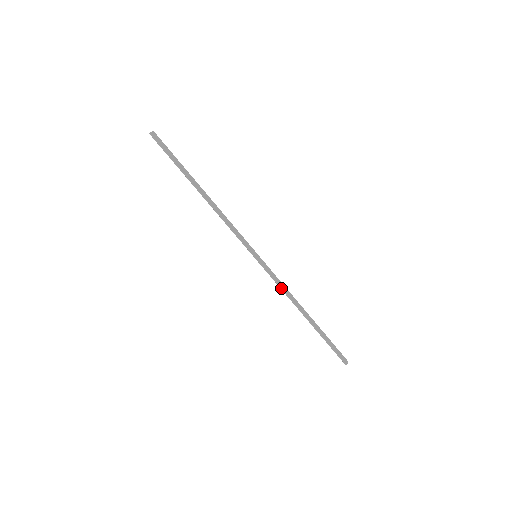
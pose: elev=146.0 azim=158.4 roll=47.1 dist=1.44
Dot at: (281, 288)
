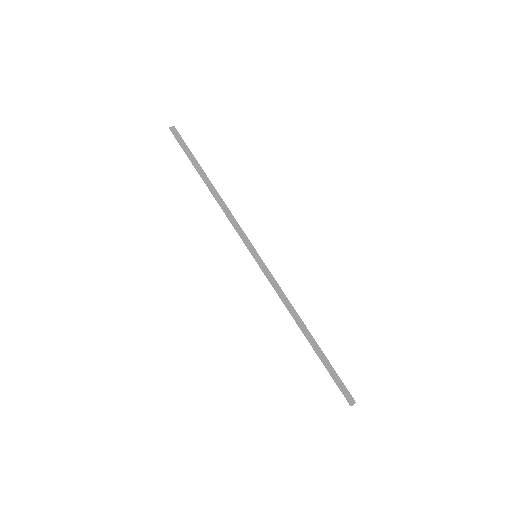
Dot at: (279, 295)
